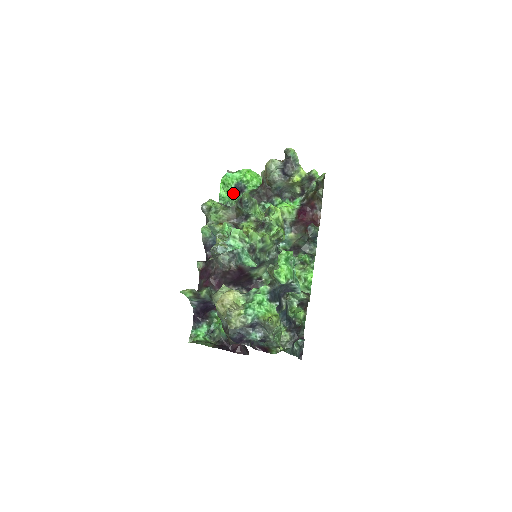
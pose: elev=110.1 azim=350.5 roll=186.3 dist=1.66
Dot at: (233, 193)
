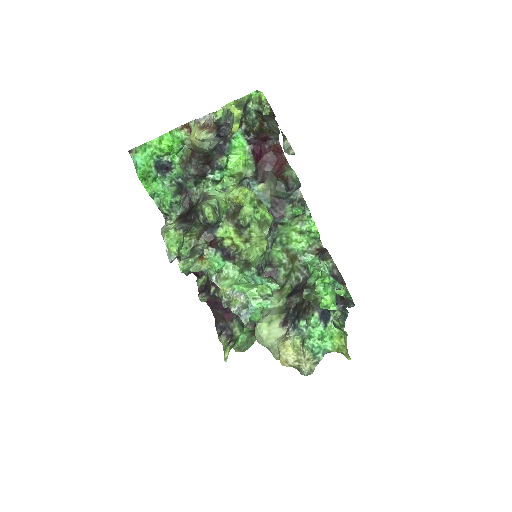
Dot at: (158, 175)
